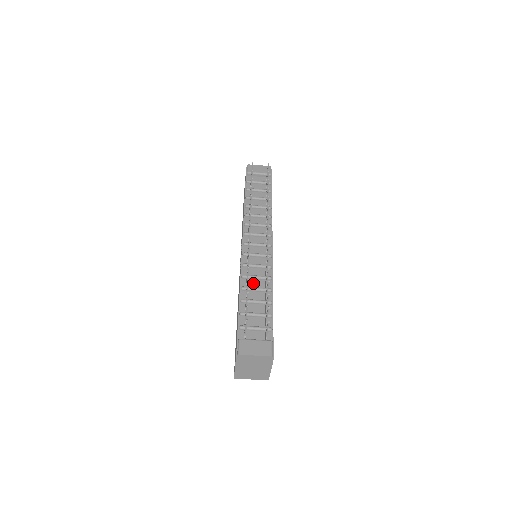
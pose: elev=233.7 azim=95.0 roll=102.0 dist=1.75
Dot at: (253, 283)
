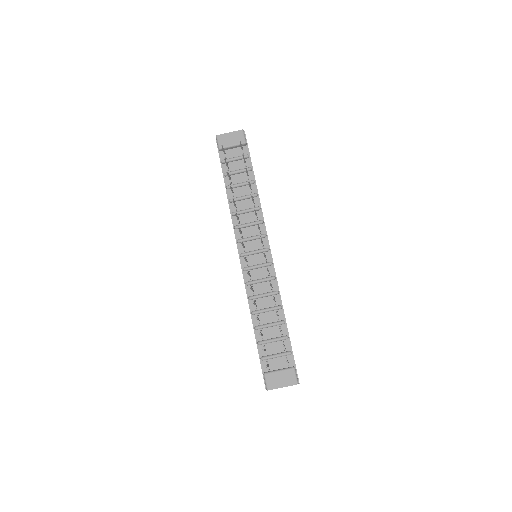
Dot at: (261, 303)
